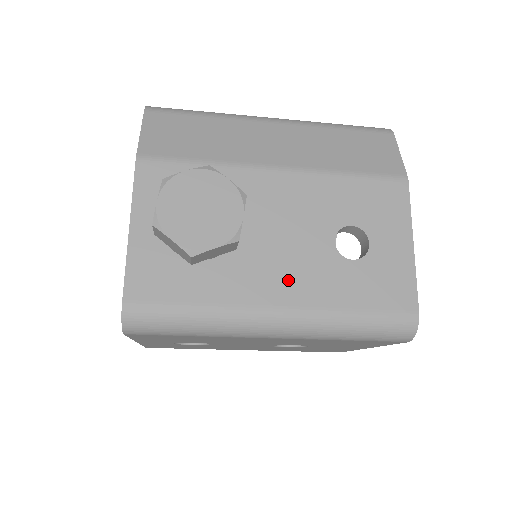
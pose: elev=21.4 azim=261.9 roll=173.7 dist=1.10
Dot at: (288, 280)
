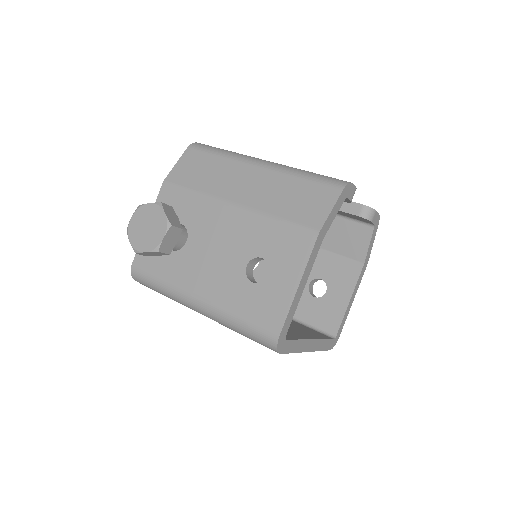
Dot at: (210, 282)
